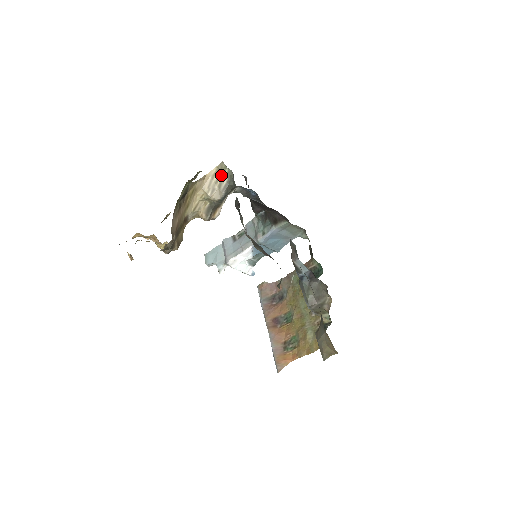
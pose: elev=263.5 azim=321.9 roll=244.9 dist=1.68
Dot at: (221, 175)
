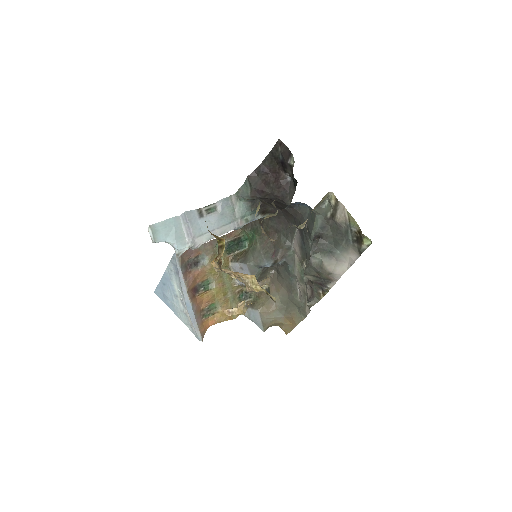
Dot at: occluded
